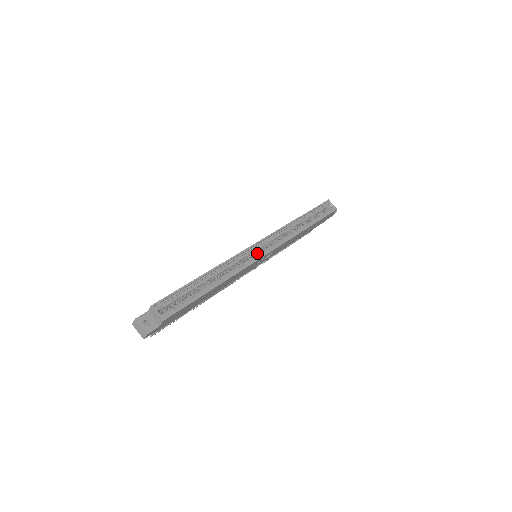
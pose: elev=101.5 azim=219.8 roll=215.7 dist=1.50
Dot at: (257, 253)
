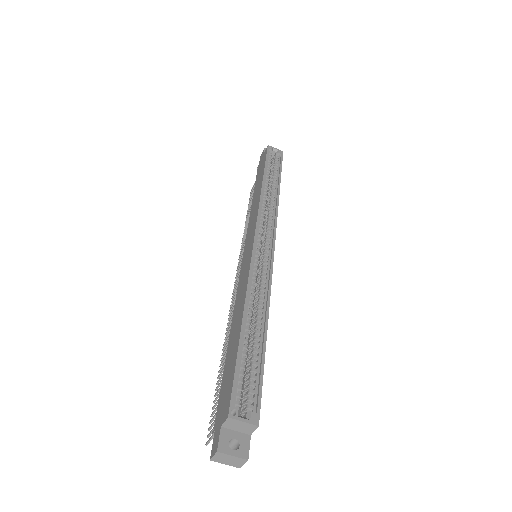
Dot at: (261, 252)
